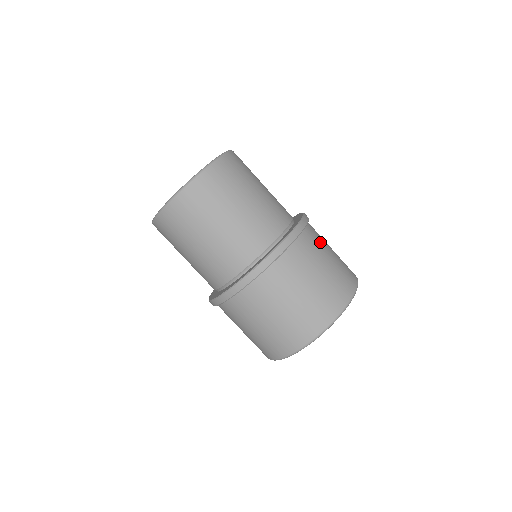
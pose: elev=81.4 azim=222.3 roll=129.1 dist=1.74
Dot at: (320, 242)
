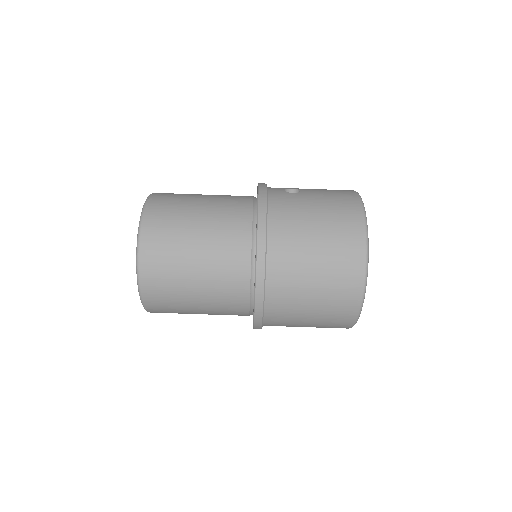
Dot at: (294, 250)
